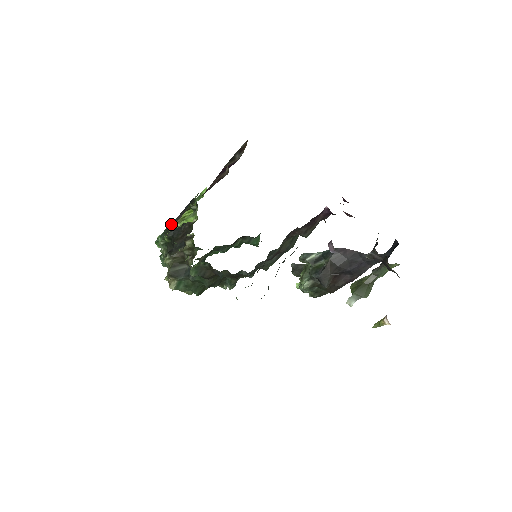
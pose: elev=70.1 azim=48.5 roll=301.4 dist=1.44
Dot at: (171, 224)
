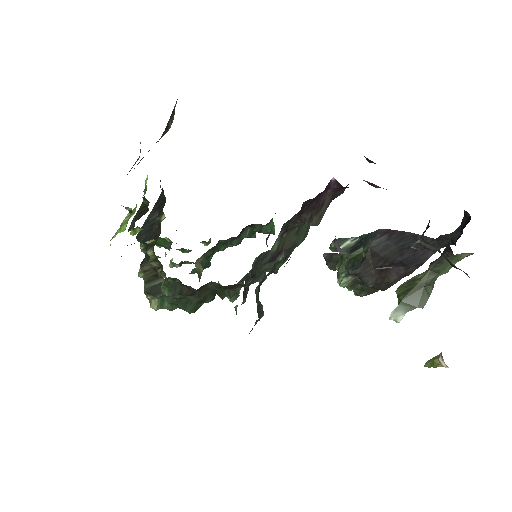
Dot at: occluded
